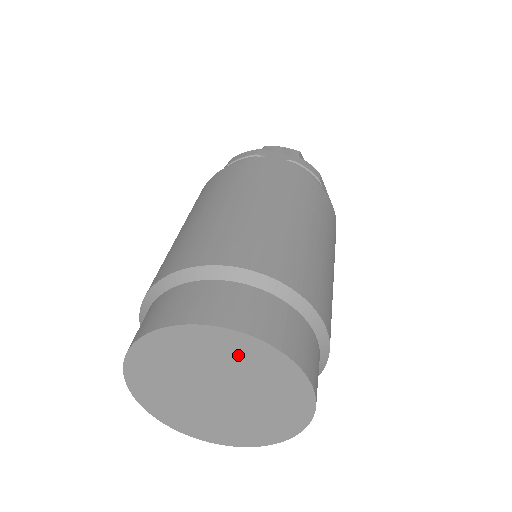
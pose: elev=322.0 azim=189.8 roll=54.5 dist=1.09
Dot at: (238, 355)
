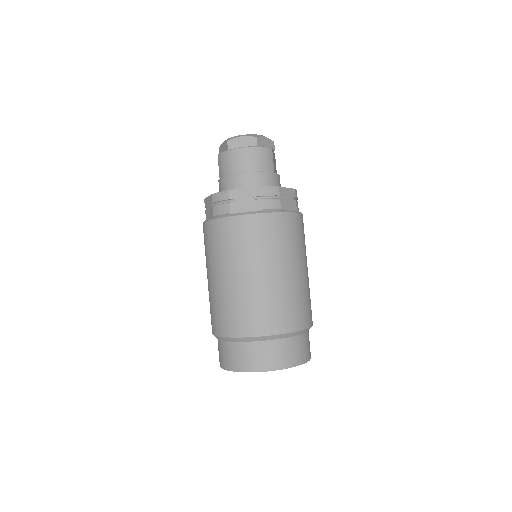
Dot at: occluded
